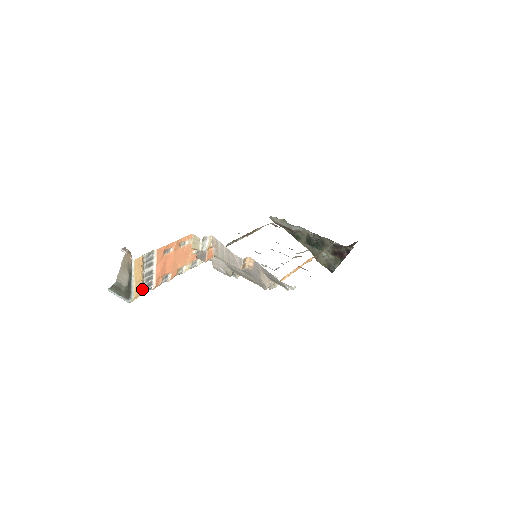
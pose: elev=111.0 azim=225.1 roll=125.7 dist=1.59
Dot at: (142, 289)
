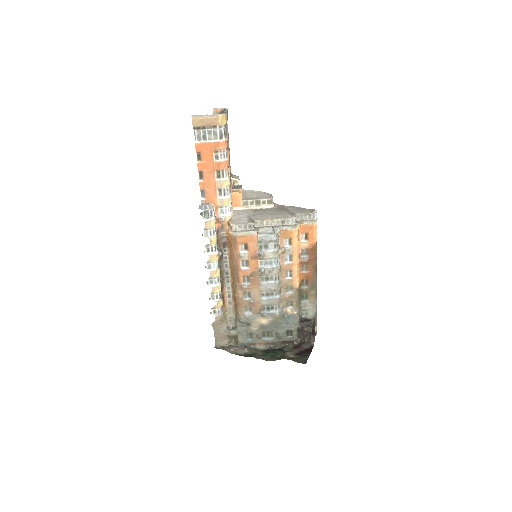
Dot at: occluded
